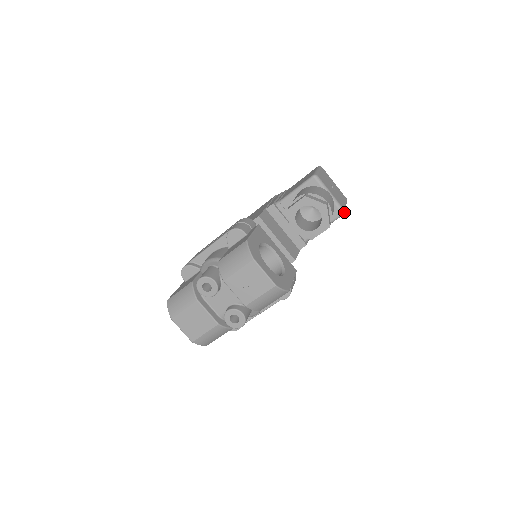
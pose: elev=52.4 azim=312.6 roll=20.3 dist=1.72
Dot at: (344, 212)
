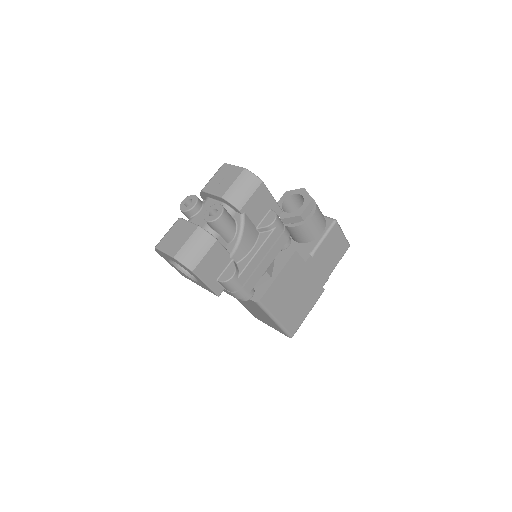
Dot at: (336, 220)
